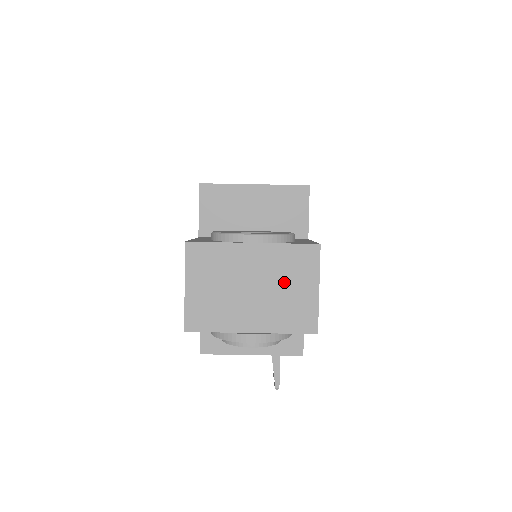
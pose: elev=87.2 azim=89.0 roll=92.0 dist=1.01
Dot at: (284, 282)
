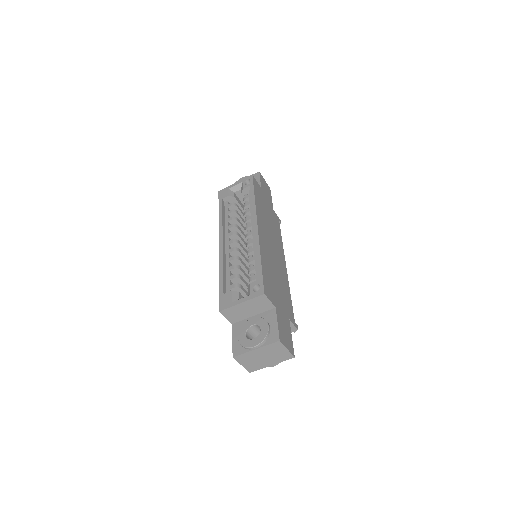
Dot at: (274, 352)
